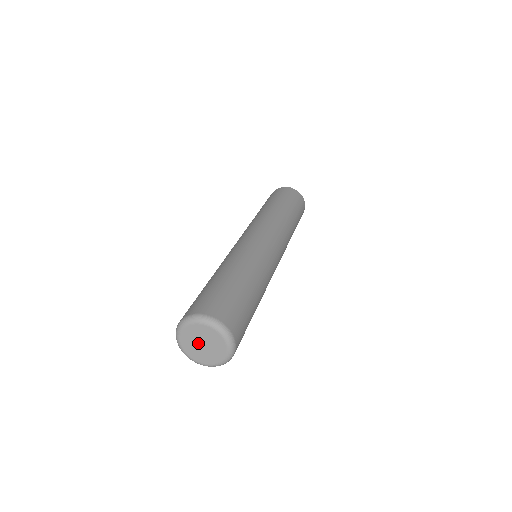
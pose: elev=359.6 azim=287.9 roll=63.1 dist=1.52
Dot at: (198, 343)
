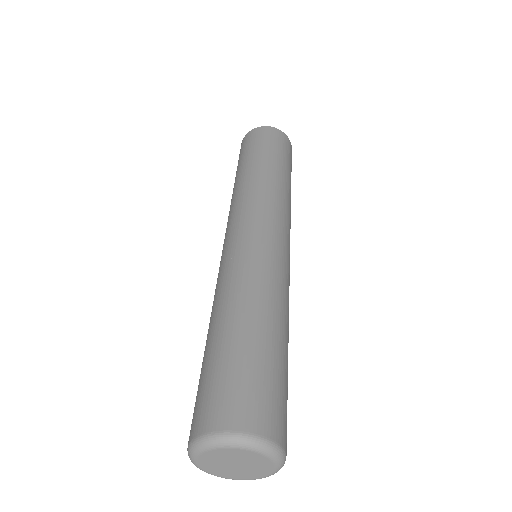
Dot at: (228, 465)
